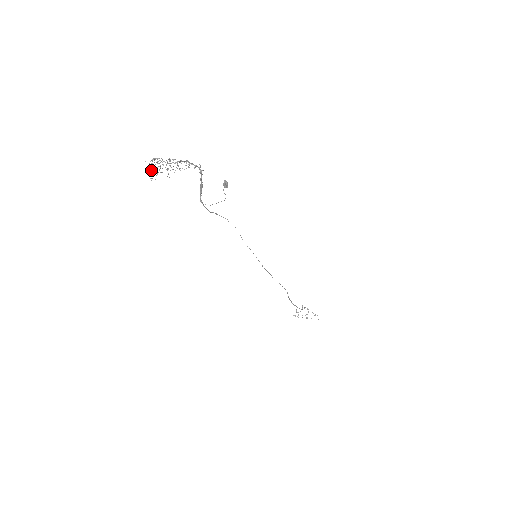
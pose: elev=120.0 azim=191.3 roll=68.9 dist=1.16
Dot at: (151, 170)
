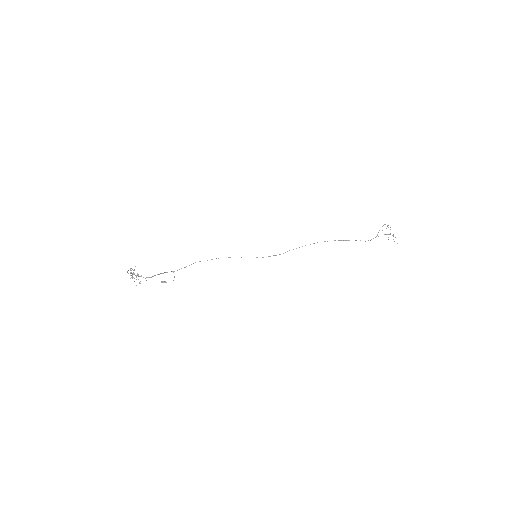
Dot at: occluded
